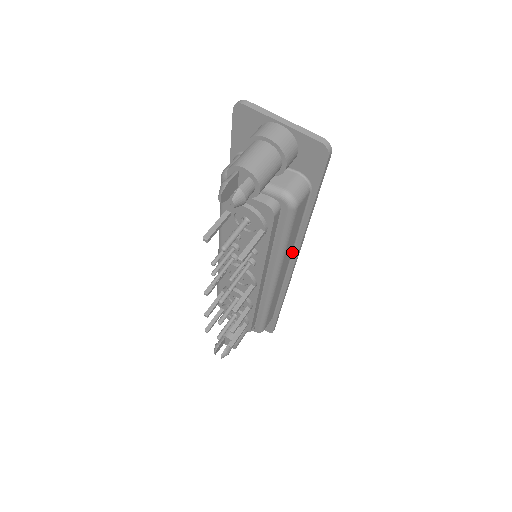
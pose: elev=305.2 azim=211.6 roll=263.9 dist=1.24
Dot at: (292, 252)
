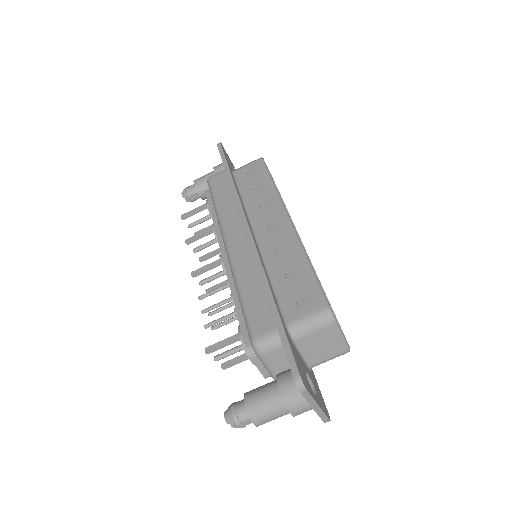
Dot at: occluded
